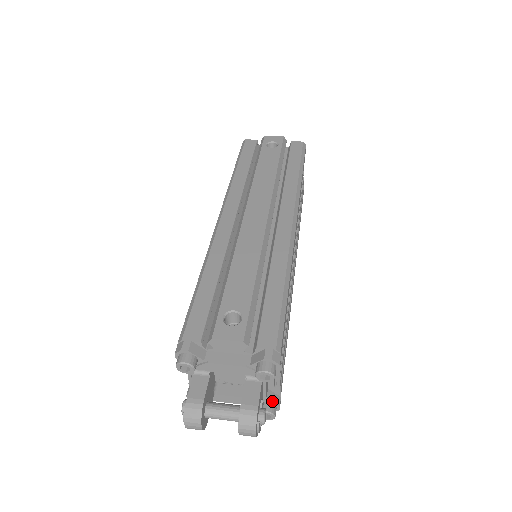
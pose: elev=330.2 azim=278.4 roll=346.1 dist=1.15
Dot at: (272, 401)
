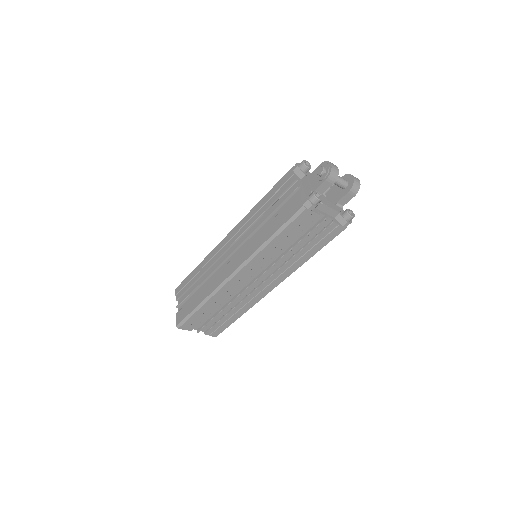
Dot at: occluded
